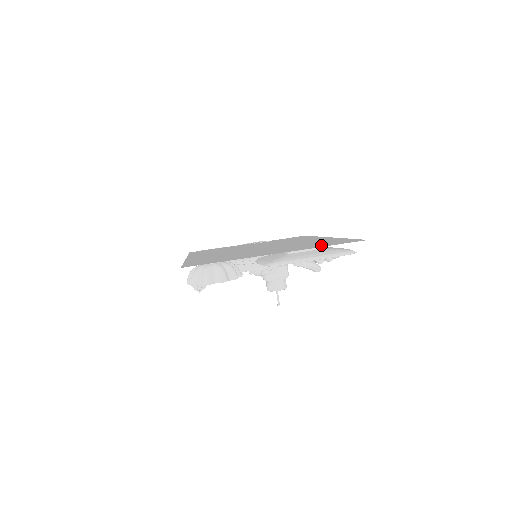
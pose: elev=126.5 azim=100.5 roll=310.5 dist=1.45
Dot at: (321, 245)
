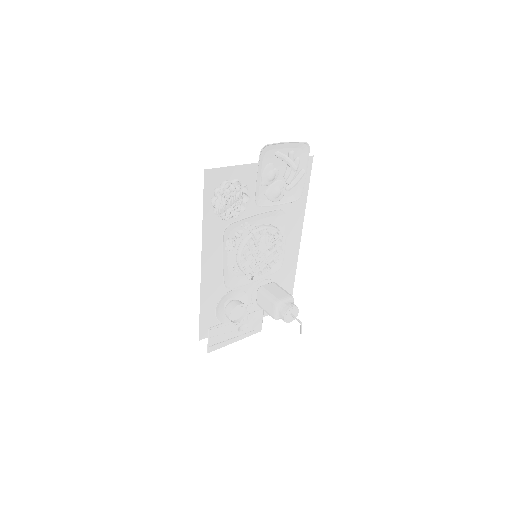
Dot at: occluded
